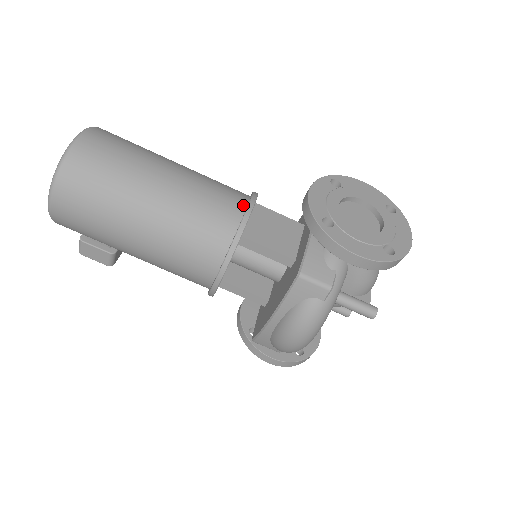
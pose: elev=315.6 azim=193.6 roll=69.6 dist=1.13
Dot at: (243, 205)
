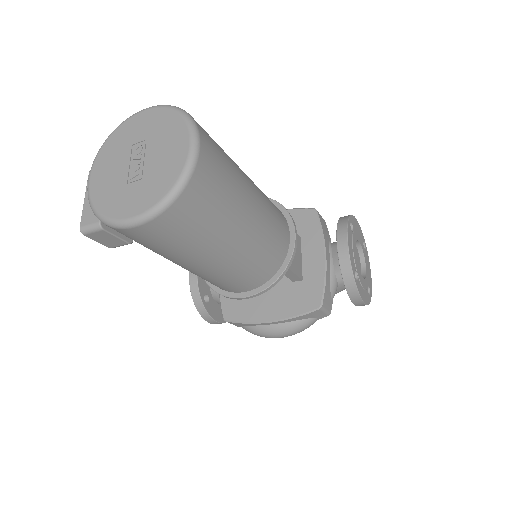
Dot at: (288, 232)
